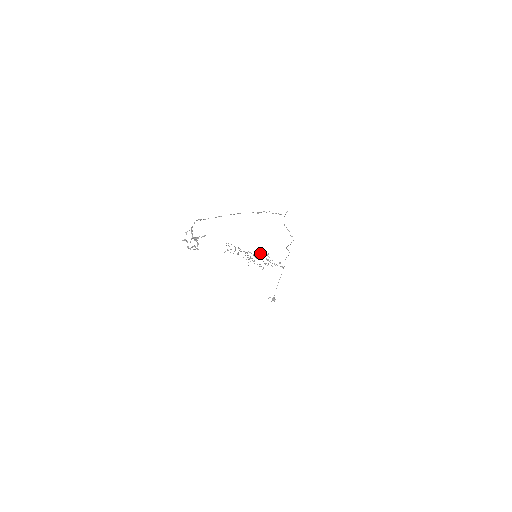
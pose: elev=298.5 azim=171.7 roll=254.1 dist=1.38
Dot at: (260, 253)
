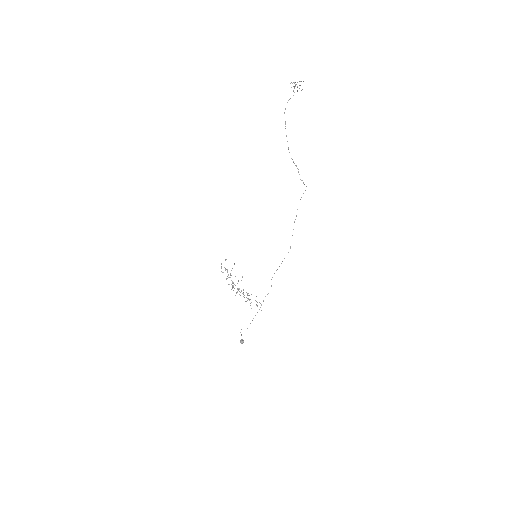
Dot at: occluded
